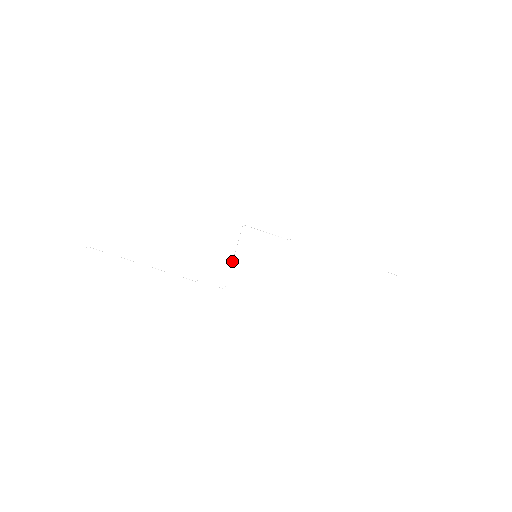
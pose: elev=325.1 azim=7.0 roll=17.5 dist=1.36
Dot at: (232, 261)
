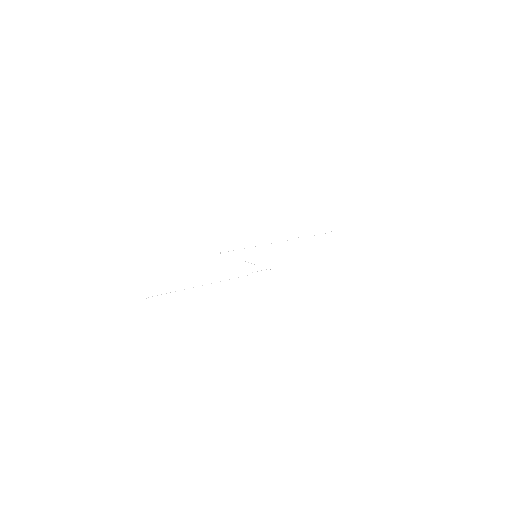
Dot at: occluded
